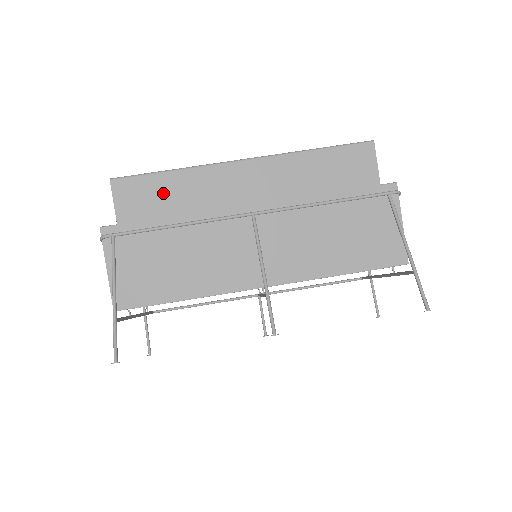
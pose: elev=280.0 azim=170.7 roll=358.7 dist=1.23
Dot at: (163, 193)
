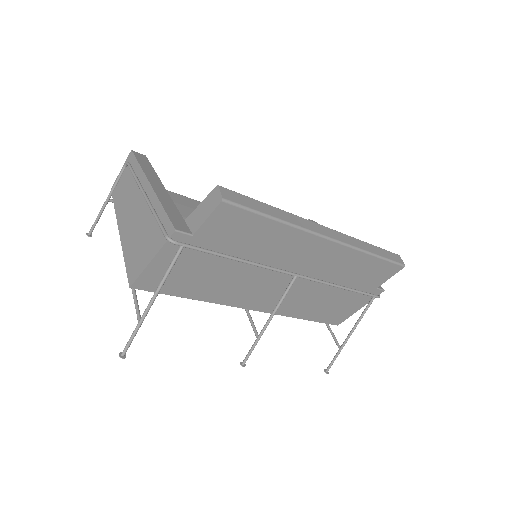
Dot at: (253, 232)
